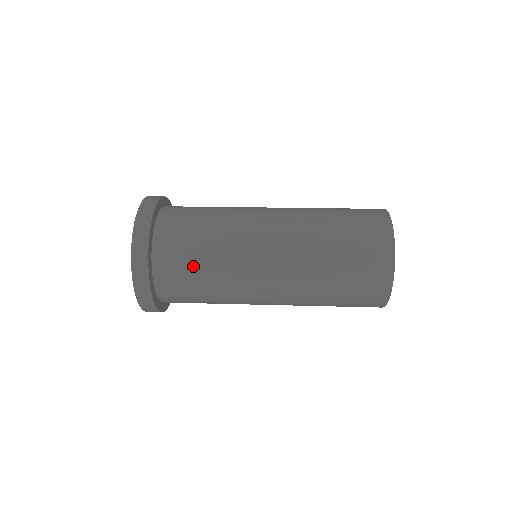
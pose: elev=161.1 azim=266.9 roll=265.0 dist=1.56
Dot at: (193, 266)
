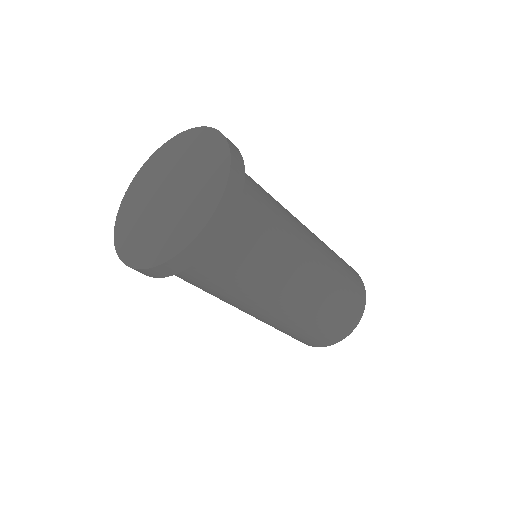
Dot at: (265, 212)
